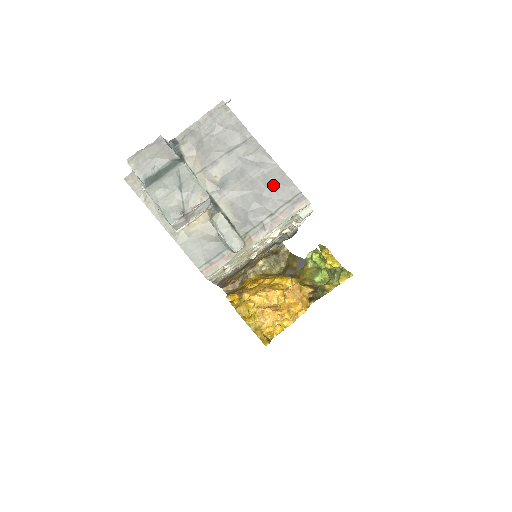
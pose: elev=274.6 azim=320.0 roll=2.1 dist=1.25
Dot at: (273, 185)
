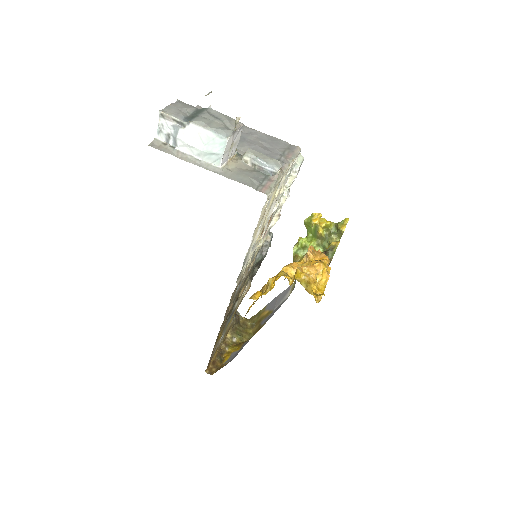
Dot at: (269, 141)
